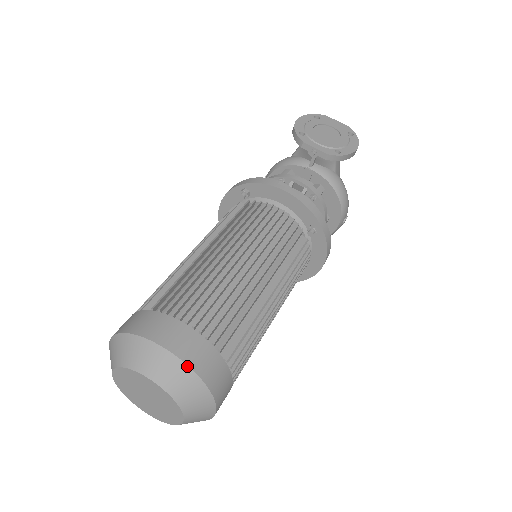
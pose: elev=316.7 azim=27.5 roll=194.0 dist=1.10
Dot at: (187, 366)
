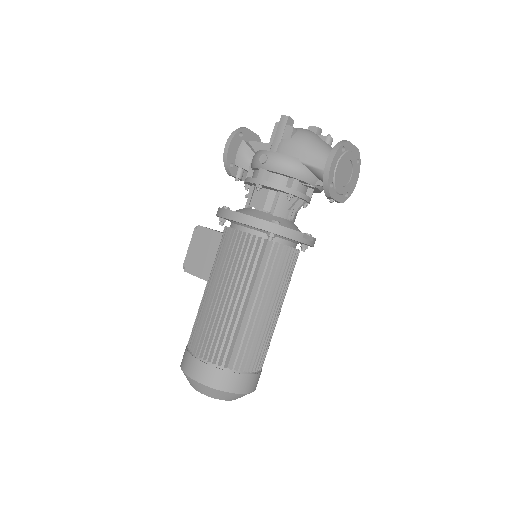
Dot at: occluded
